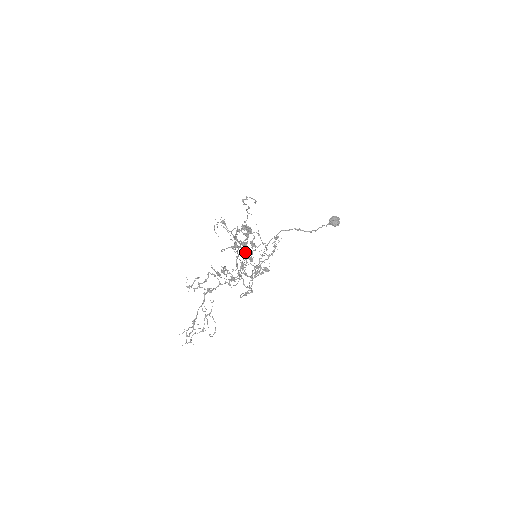
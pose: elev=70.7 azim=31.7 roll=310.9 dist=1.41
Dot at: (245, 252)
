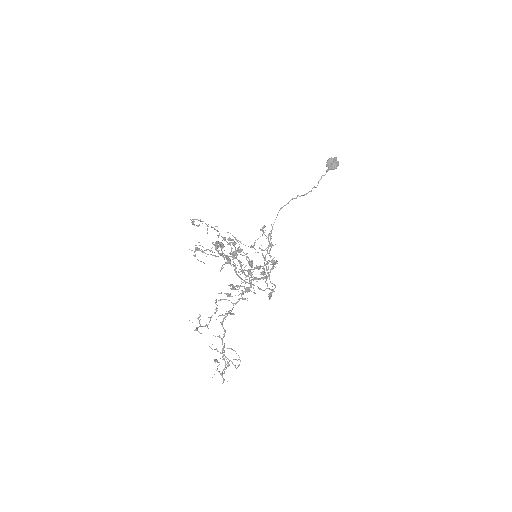
Dot at: (239, 261)
